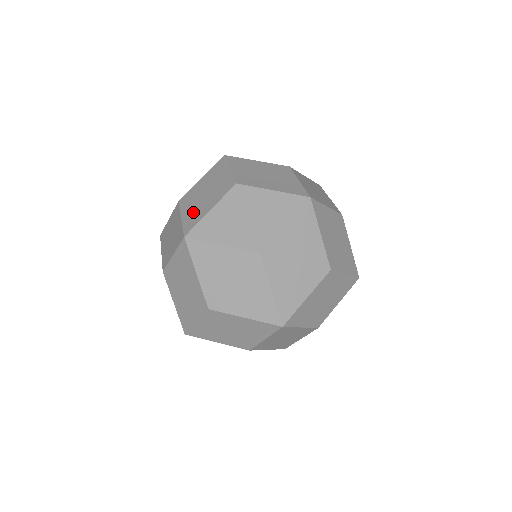
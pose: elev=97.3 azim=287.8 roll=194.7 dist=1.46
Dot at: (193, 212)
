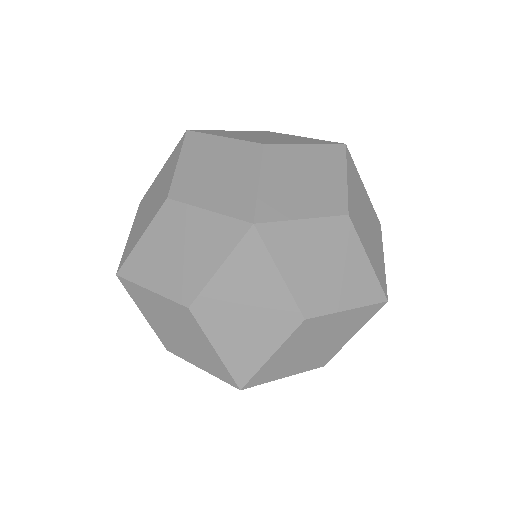
Dot at: (279, 192)
